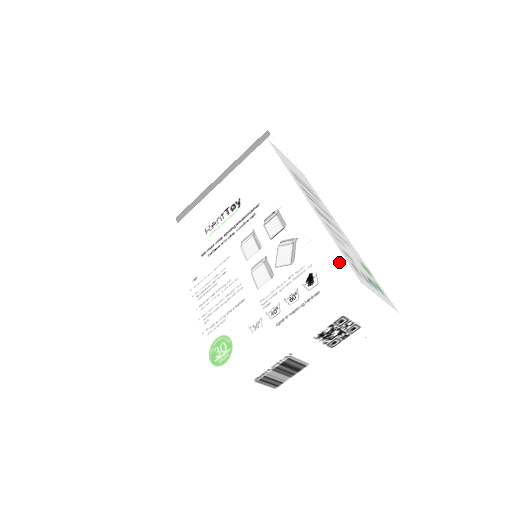
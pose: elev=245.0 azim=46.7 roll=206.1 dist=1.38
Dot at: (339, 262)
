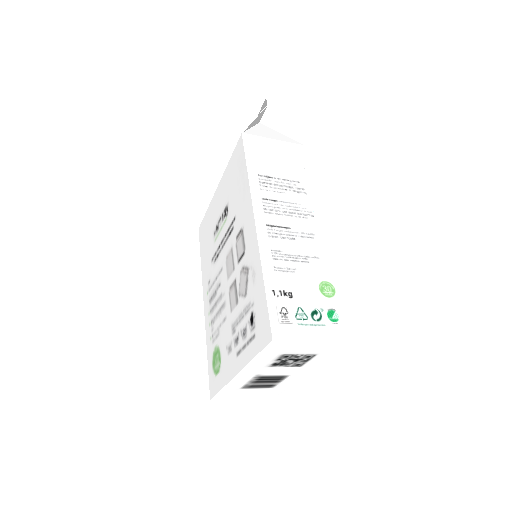
Dot at: (264, 310)
